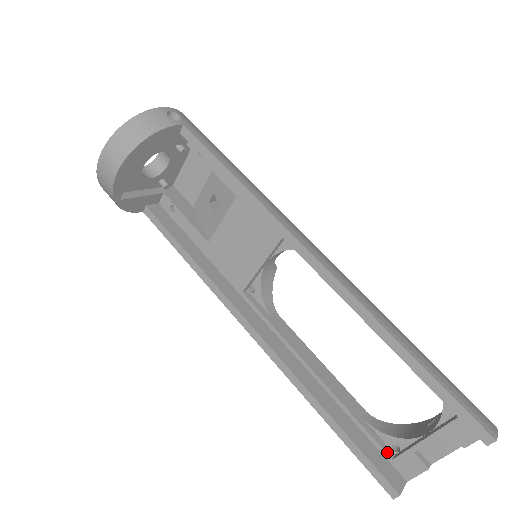
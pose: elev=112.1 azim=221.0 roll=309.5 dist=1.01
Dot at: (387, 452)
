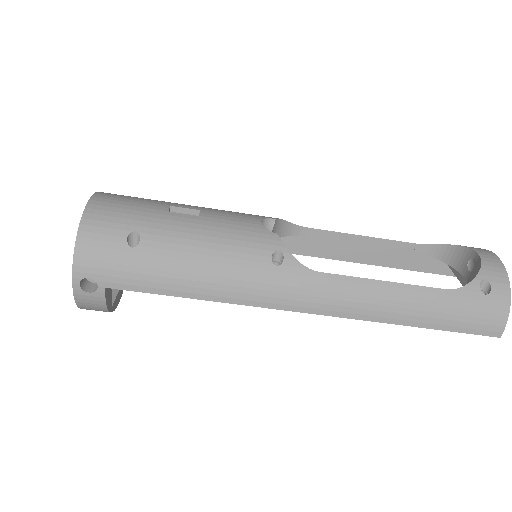
Dot at: (440, 261)
